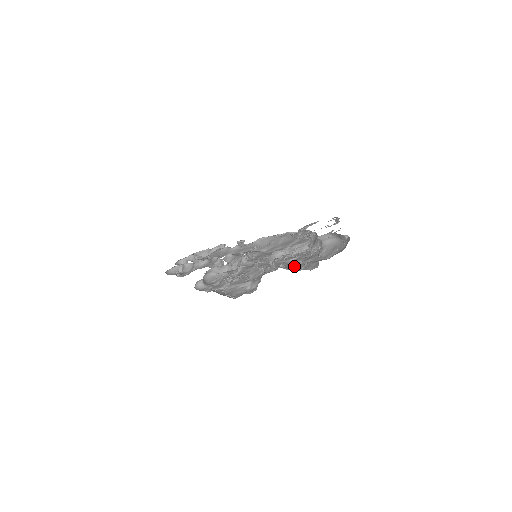
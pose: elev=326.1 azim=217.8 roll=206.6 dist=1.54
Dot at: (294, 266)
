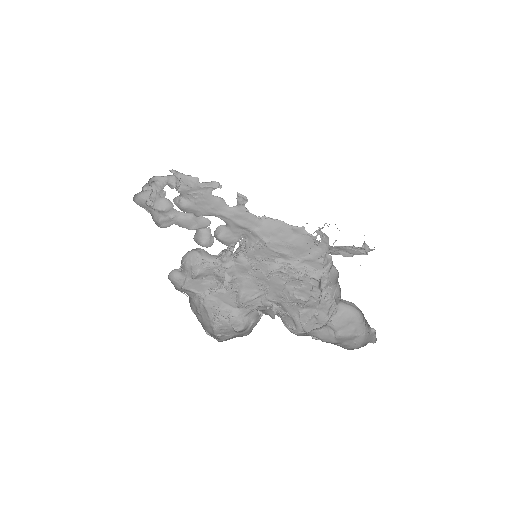
Dot at: (296, 315)
